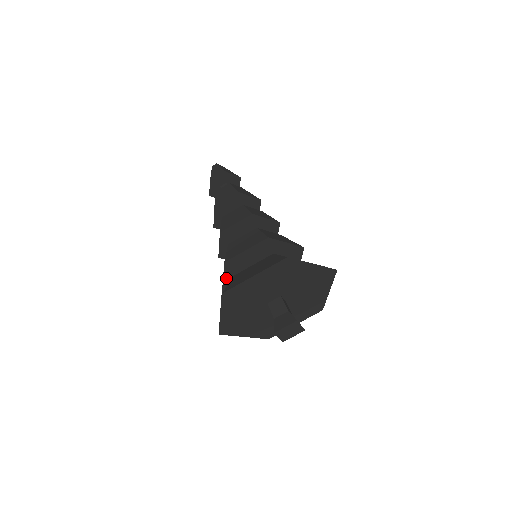
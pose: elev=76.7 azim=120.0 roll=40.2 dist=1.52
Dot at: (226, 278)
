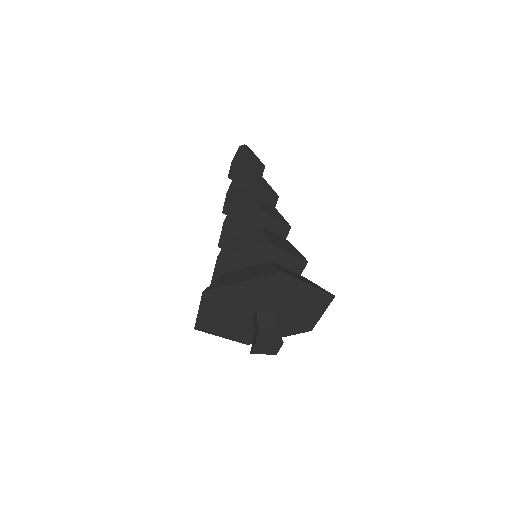
Dot at: occluded
